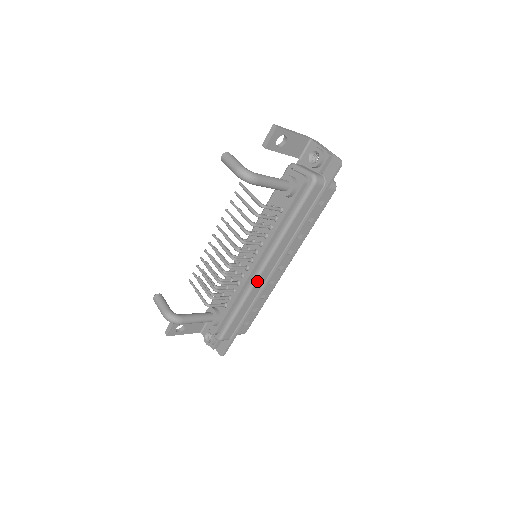
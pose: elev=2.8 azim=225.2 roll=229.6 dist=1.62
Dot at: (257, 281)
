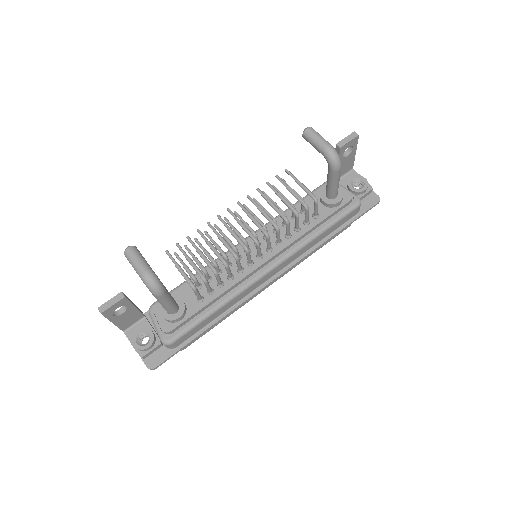
Dot at: (256, 282)
